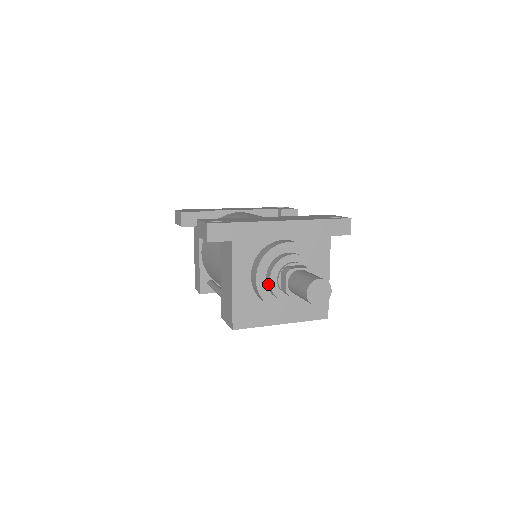
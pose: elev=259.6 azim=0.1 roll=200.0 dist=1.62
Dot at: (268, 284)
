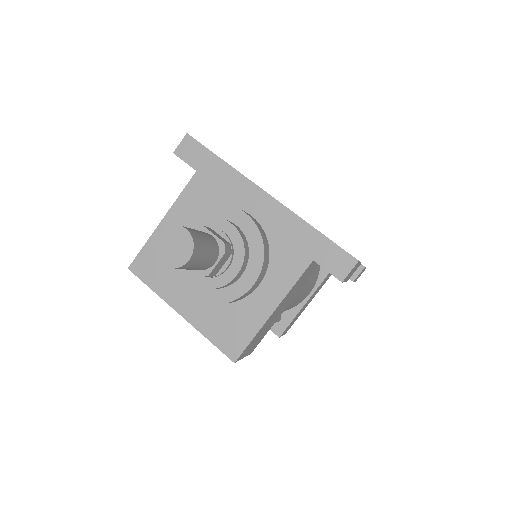
Dot at: occluded
